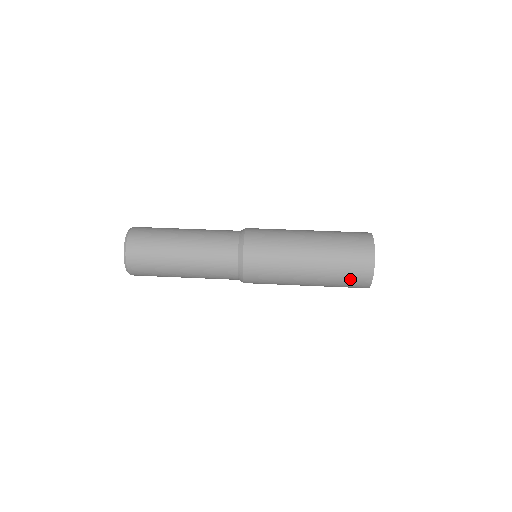
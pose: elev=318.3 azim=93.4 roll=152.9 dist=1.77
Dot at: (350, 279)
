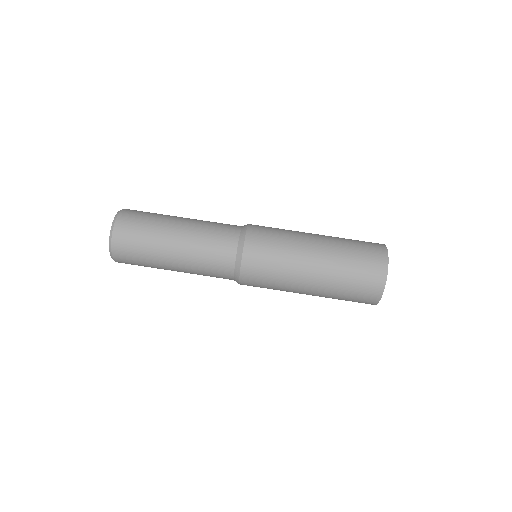
Dot at: (357, 295)
